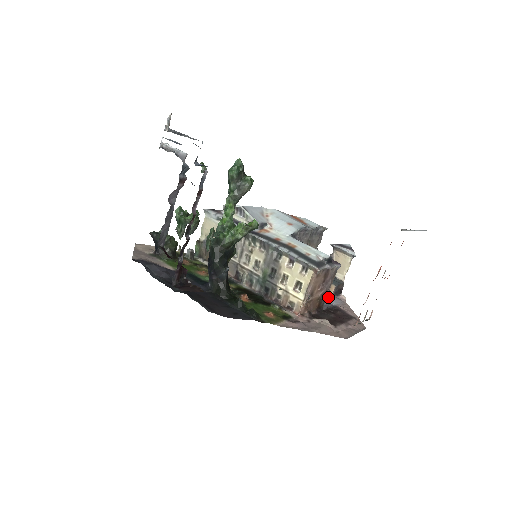
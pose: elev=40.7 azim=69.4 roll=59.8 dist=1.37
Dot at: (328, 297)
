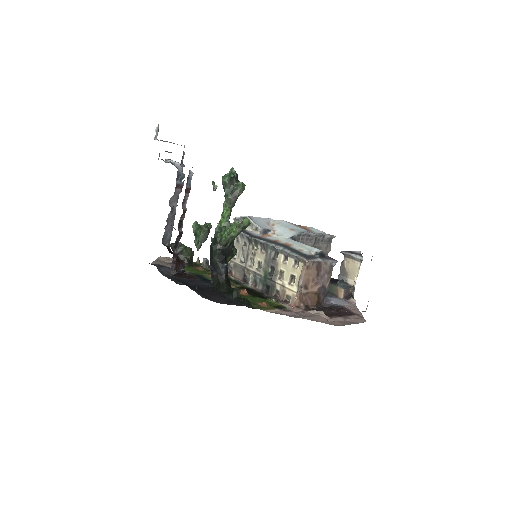
Dot at: (336, 299)
